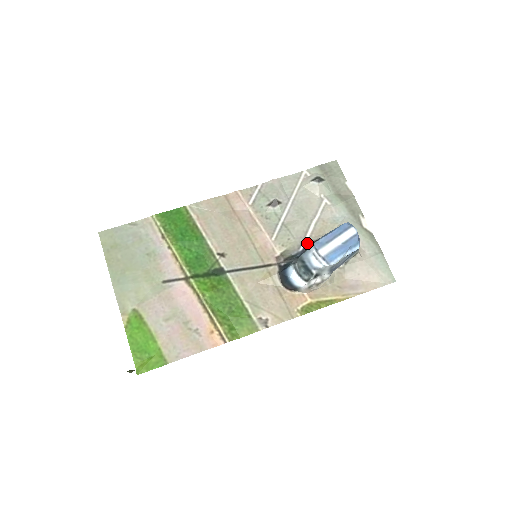
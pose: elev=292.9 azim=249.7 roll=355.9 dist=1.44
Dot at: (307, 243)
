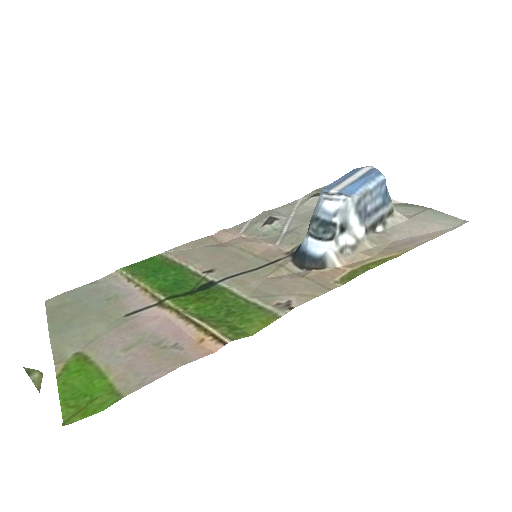
Dot at: occluded
